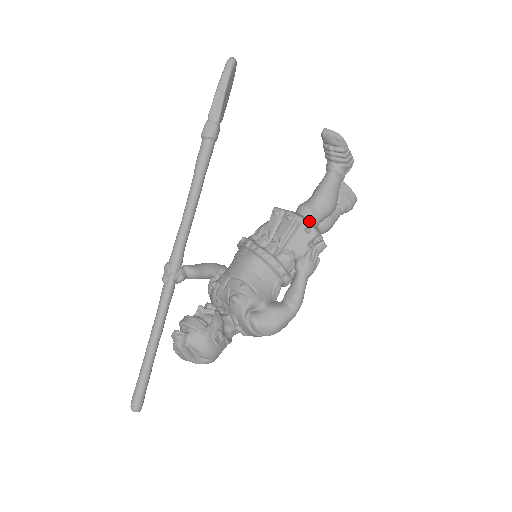
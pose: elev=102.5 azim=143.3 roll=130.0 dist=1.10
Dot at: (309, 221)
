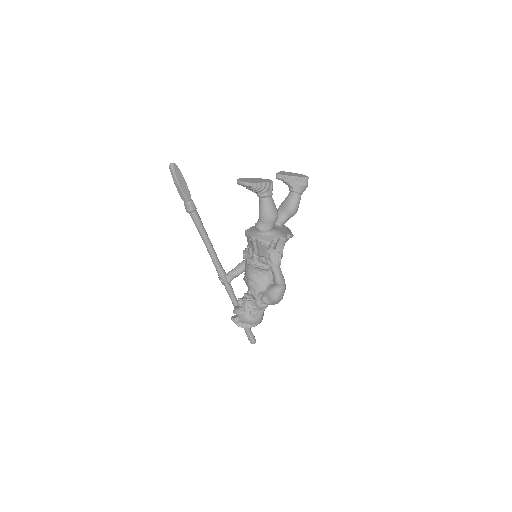
Dot at: (262, 236)
